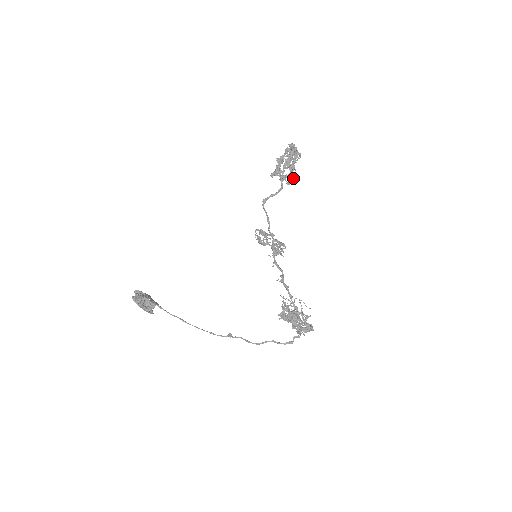
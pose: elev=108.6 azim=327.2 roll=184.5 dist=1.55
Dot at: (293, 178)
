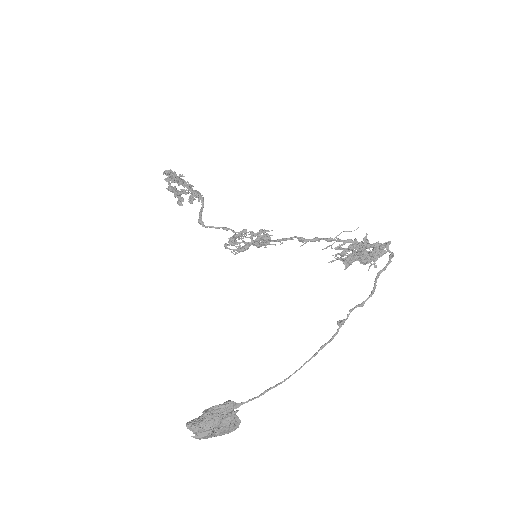
Dot at: (199, 193)
